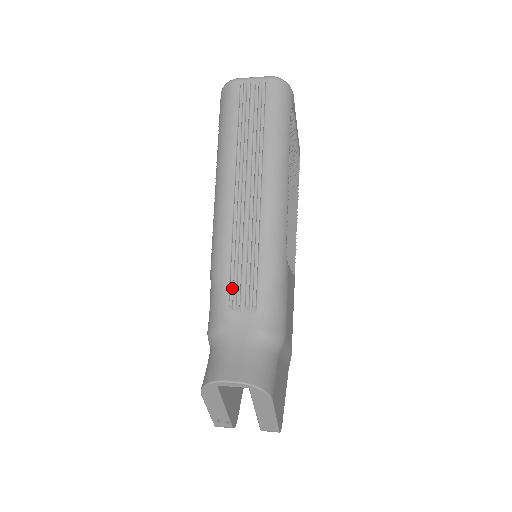
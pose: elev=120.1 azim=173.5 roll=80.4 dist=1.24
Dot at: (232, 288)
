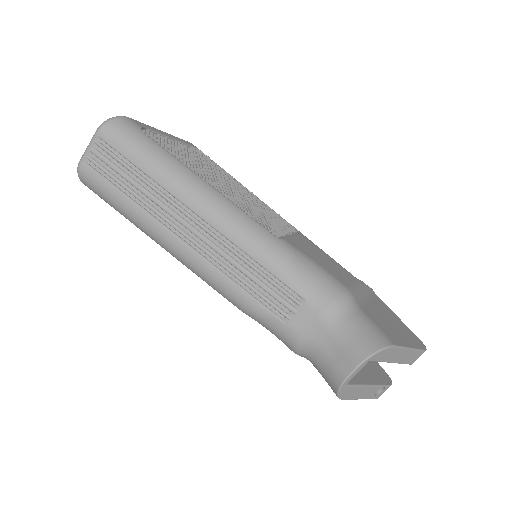
Dot at: (269, 306)
